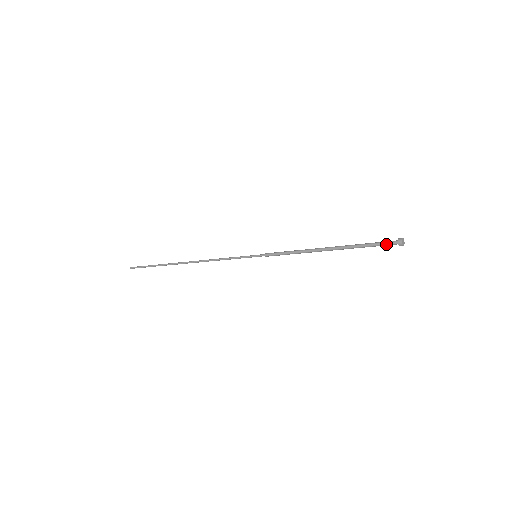
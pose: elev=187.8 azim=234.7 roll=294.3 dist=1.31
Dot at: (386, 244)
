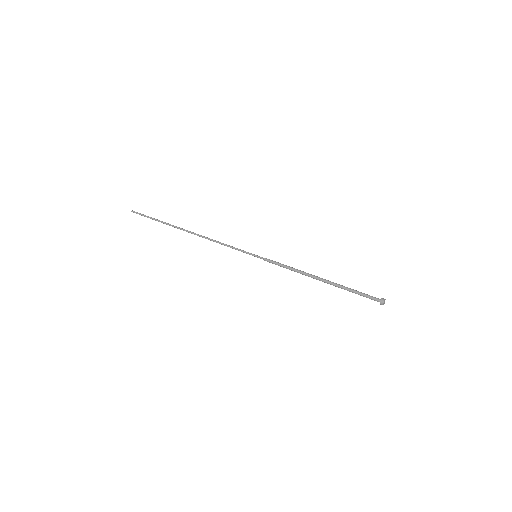
Dot at: (370, 298)
